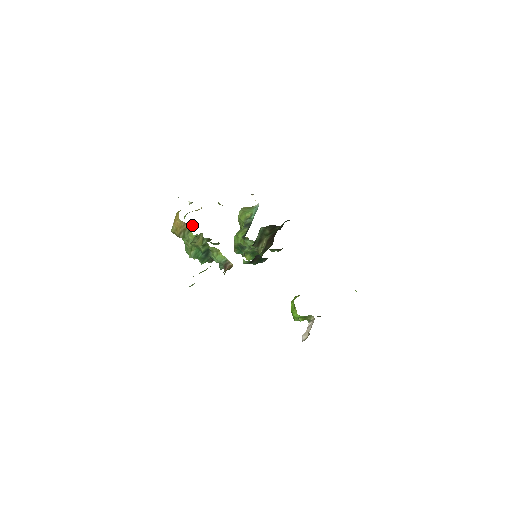
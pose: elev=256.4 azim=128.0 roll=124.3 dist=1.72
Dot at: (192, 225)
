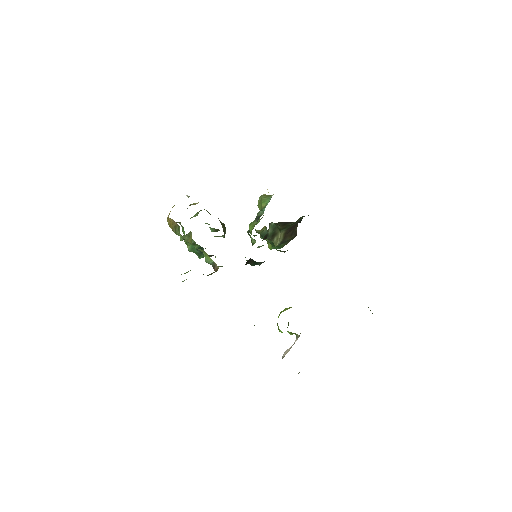
Dot at: (197, 215)
